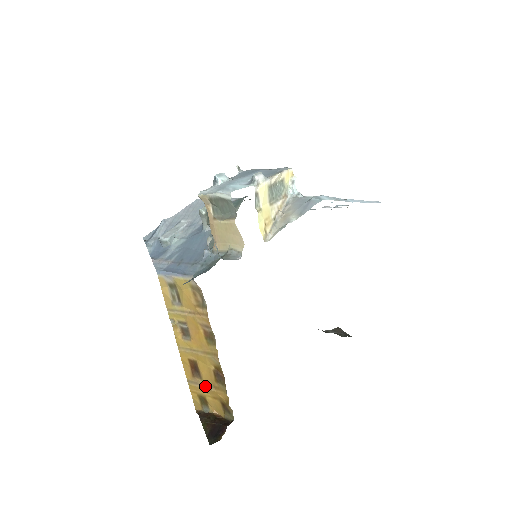
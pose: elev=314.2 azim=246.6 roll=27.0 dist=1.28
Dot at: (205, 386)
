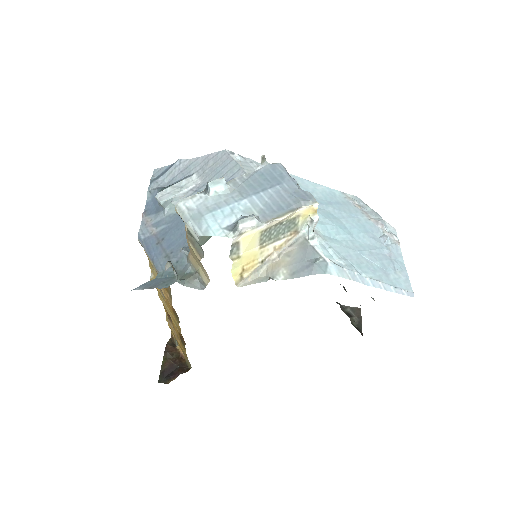
Dot at: (174, 332)
